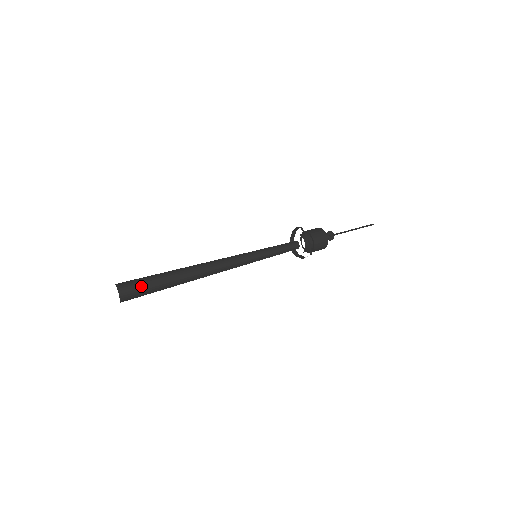
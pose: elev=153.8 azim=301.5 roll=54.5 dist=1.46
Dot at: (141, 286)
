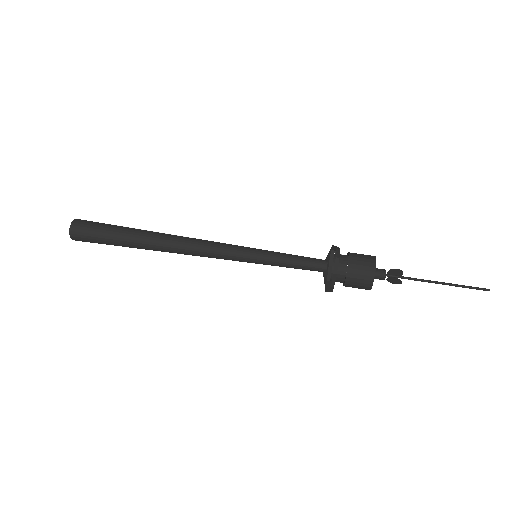
Dot at: (95, 240)
